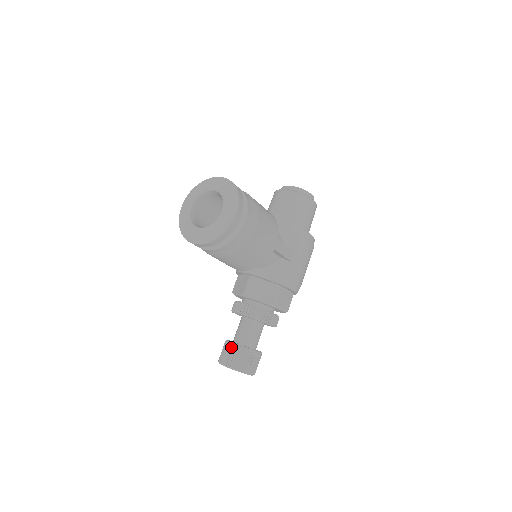
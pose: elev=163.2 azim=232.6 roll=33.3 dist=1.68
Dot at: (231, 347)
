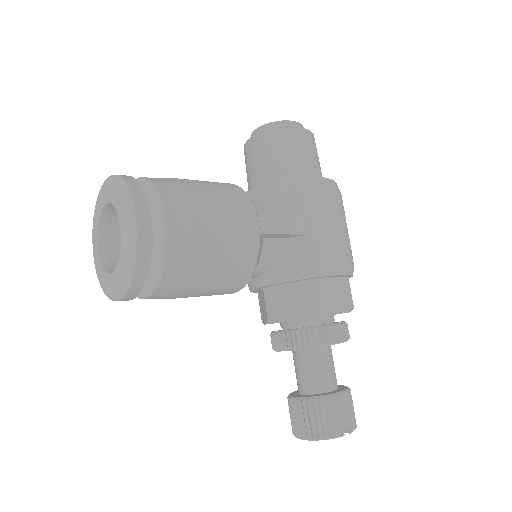
Dot at: (295, 406)
